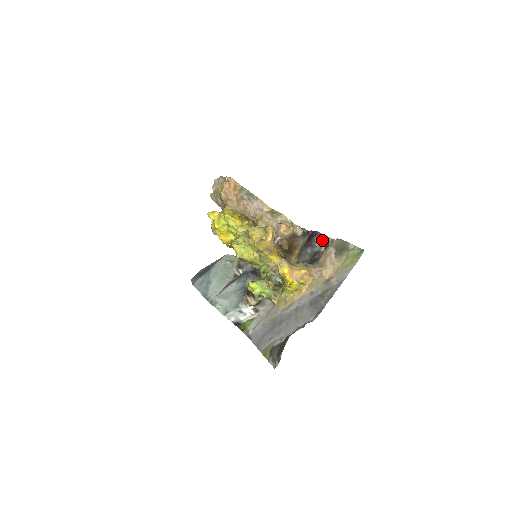
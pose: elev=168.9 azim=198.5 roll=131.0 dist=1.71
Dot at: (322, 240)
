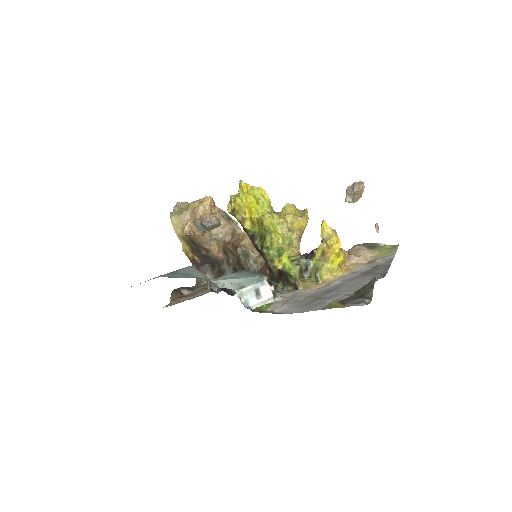
Dot at: occluded
